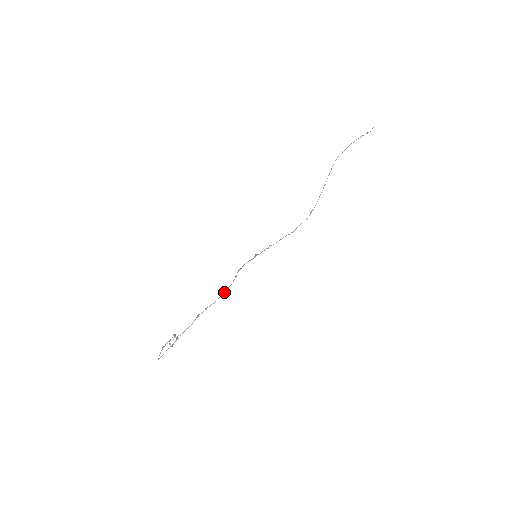
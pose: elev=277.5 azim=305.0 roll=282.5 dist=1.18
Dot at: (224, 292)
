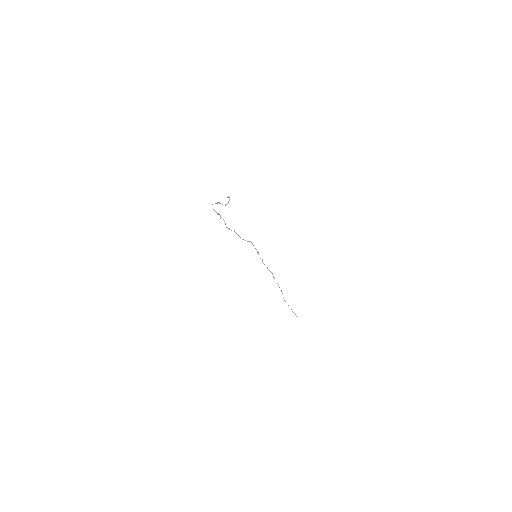
Dot at: (243, 239)
